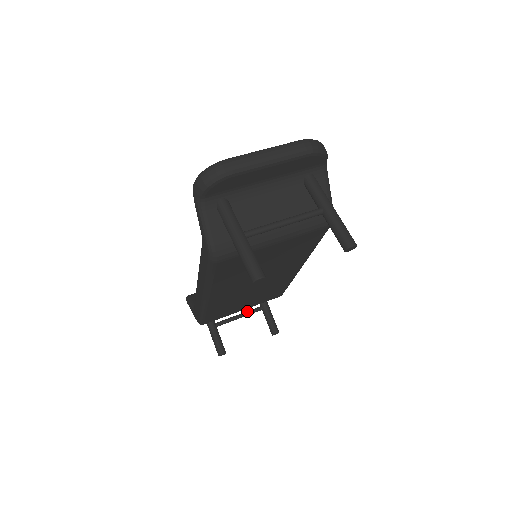
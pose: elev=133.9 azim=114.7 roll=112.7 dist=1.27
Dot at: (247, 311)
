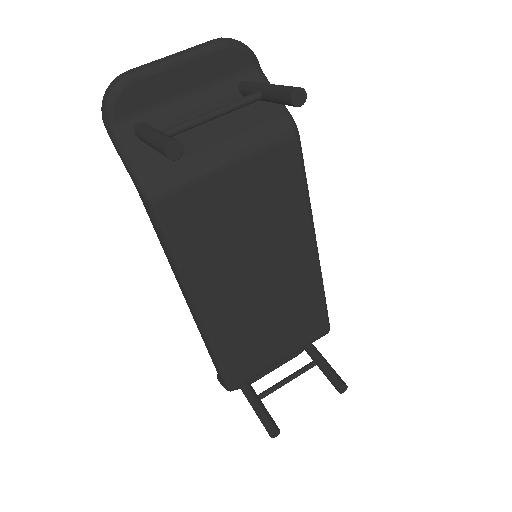
Dot at: occluded
